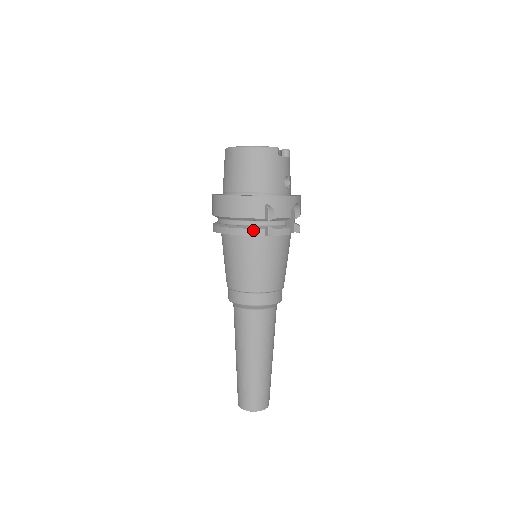
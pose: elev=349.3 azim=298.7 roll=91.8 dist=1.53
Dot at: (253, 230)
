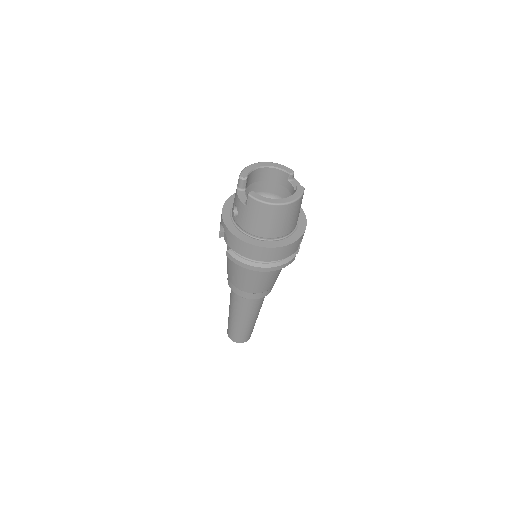
Dot at: (290, 262)
